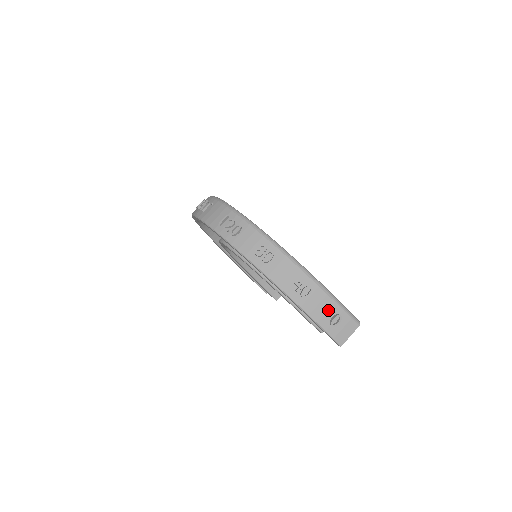
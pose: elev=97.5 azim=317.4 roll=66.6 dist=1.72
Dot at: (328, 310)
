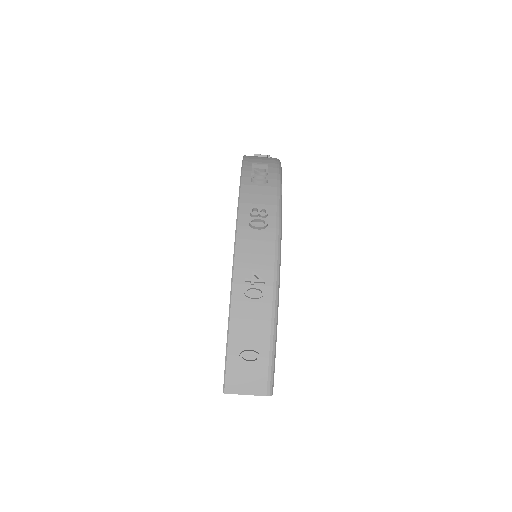
Dot at: (254, 337)
